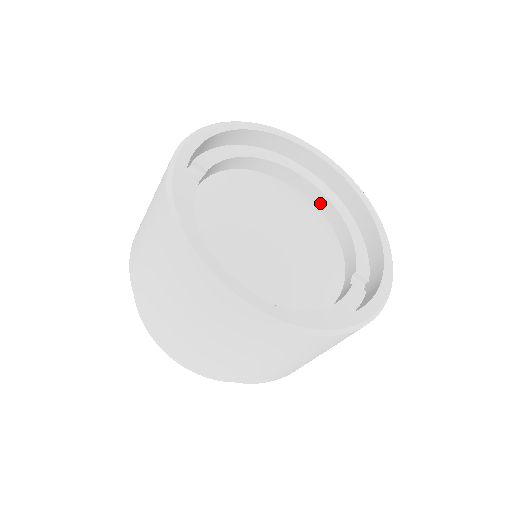
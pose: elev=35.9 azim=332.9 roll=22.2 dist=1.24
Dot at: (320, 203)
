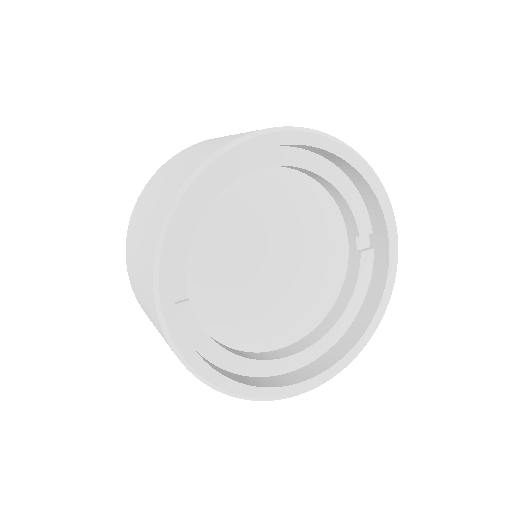
Dot at: (293, 168)
